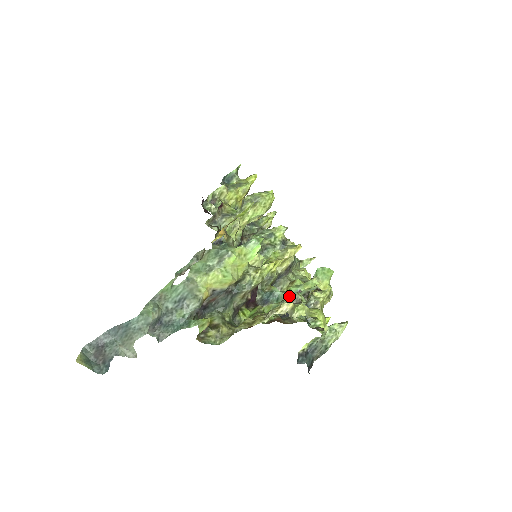
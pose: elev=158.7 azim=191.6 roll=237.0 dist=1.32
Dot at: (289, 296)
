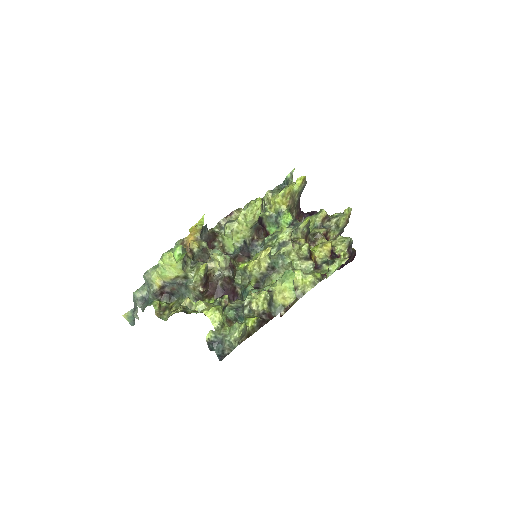
Dot at: occluded
